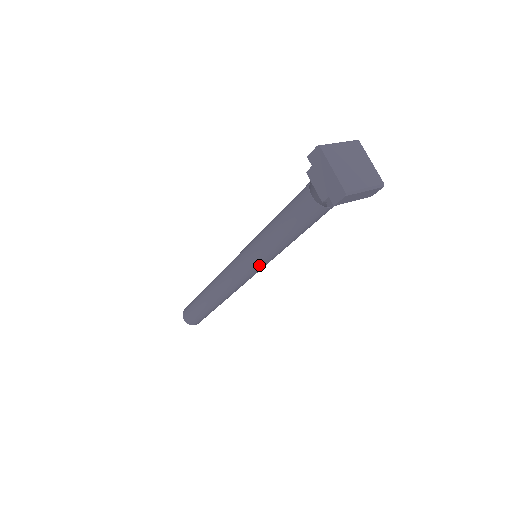
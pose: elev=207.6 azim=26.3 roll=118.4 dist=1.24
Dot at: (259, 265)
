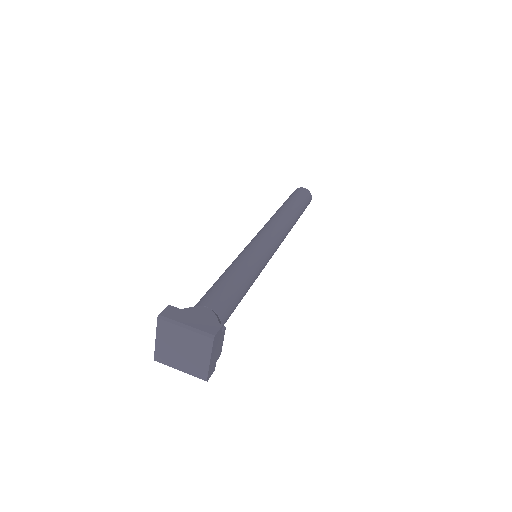
Dot at: occluded
